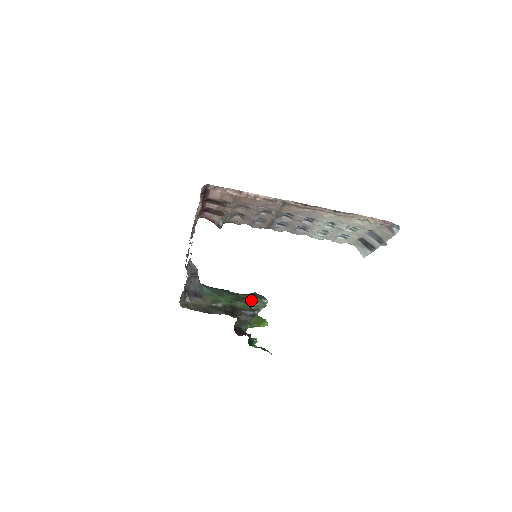
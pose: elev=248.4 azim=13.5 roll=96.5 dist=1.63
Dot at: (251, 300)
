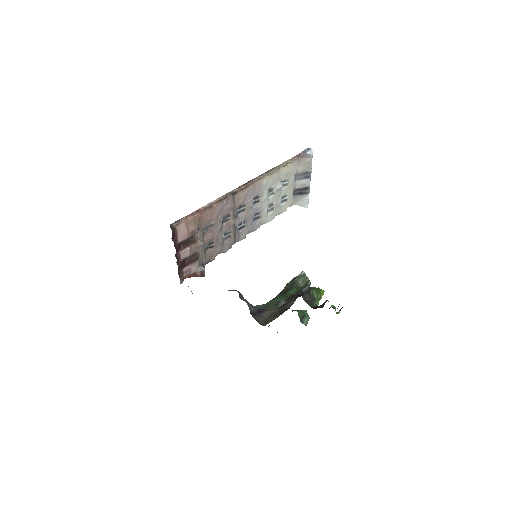
Dot at: (293, 284)
